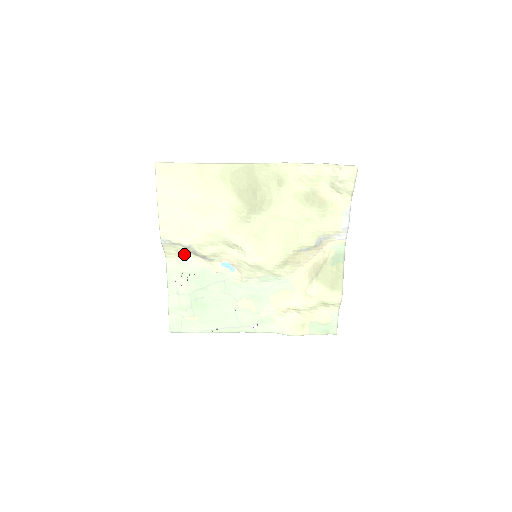
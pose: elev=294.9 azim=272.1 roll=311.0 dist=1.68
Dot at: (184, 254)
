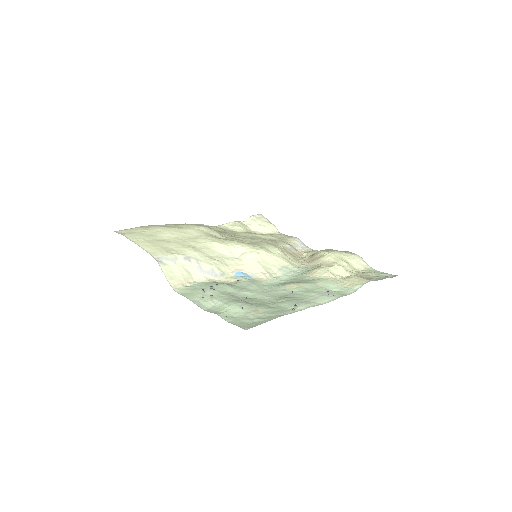
Dot at: (190, 281)
